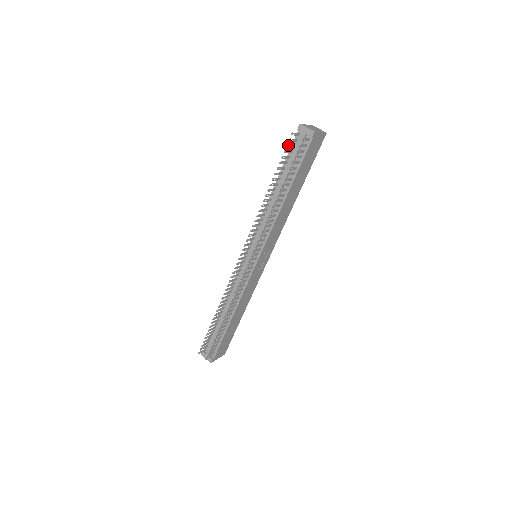
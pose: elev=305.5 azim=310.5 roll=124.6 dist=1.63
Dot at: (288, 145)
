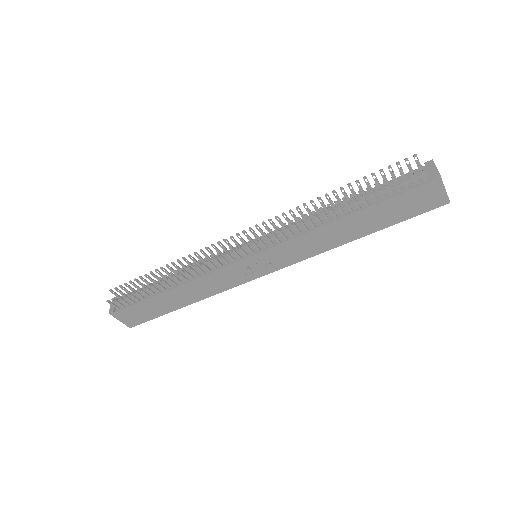
Dot at: (399, 163)
